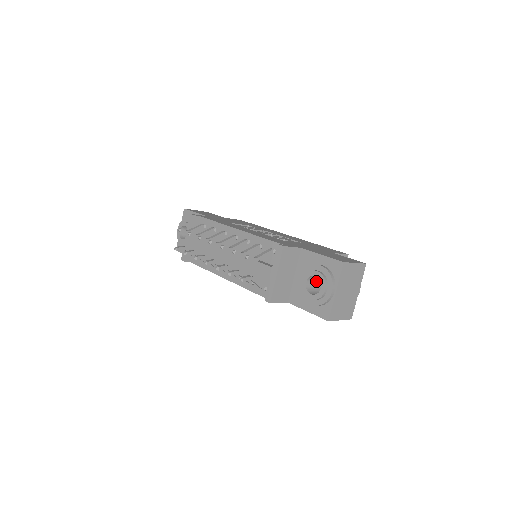
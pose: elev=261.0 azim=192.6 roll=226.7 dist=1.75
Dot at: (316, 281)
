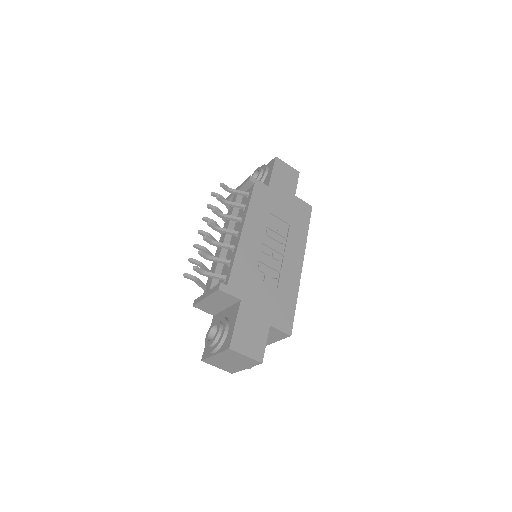
Dot at: occluded
